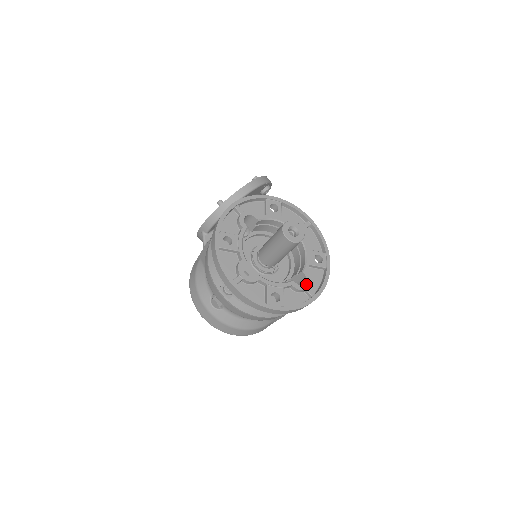
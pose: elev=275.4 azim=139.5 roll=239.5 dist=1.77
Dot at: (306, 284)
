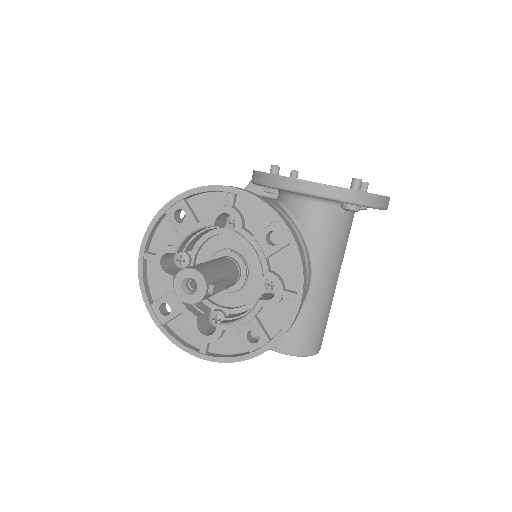
Dot at: (206, 337)
